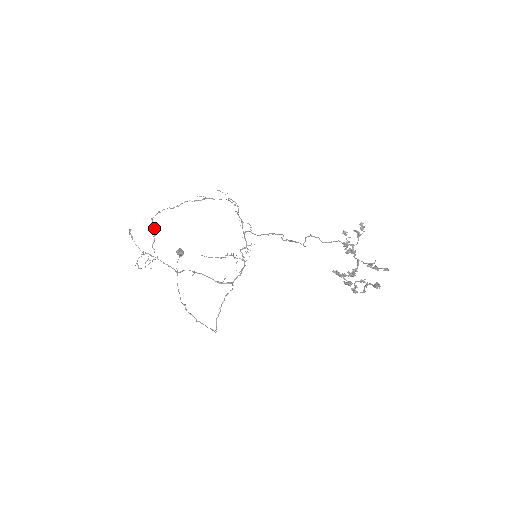
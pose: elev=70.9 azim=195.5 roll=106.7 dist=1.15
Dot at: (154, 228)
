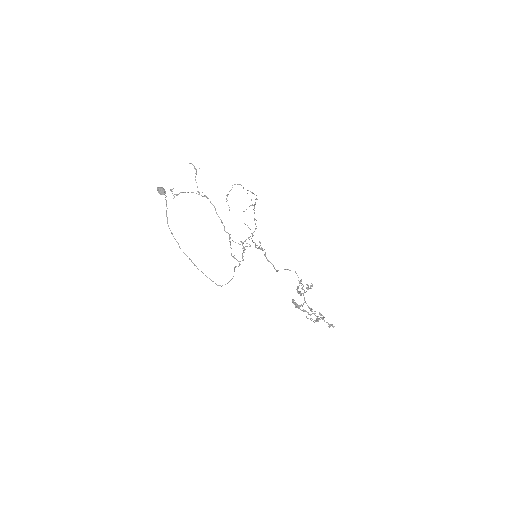
Dot at: occluded
